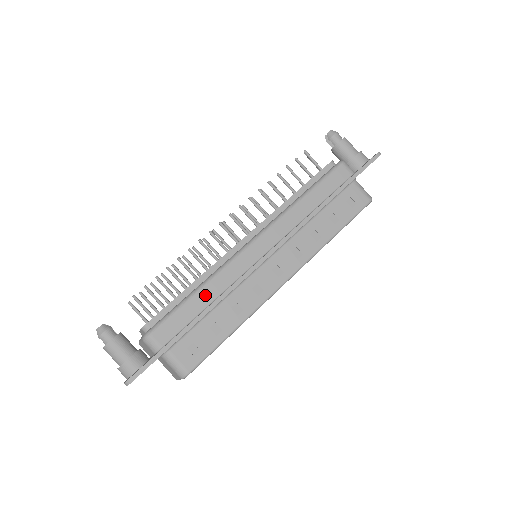
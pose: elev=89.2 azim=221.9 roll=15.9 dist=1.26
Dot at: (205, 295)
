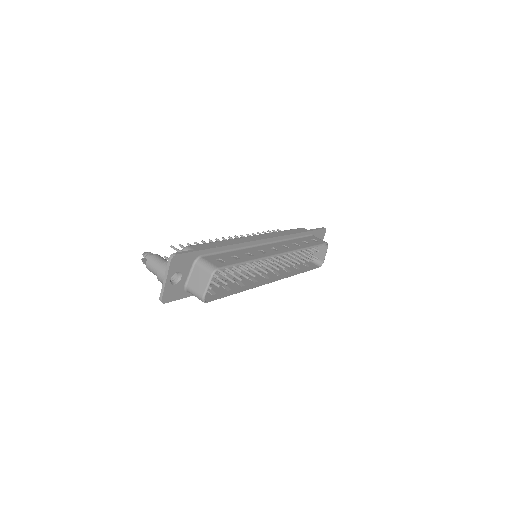
Dot at: (226, 243)
